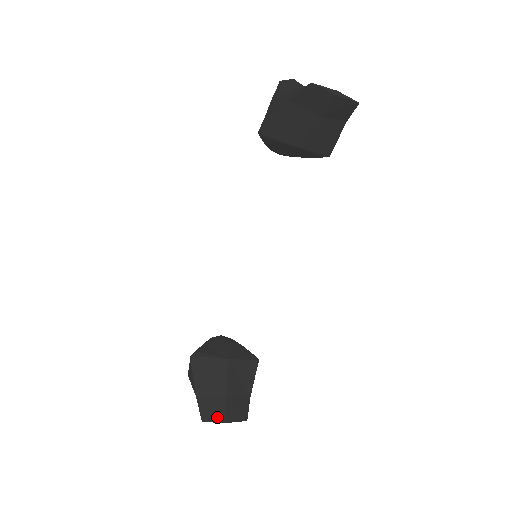
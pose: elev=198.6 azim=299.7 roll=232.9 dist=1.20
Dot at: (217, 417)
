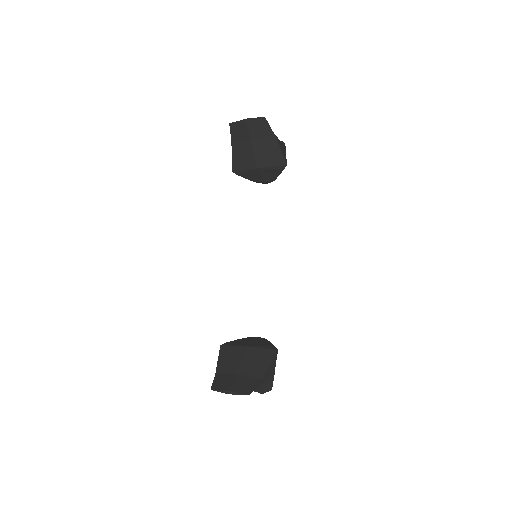
Dot at: (223, 388)
